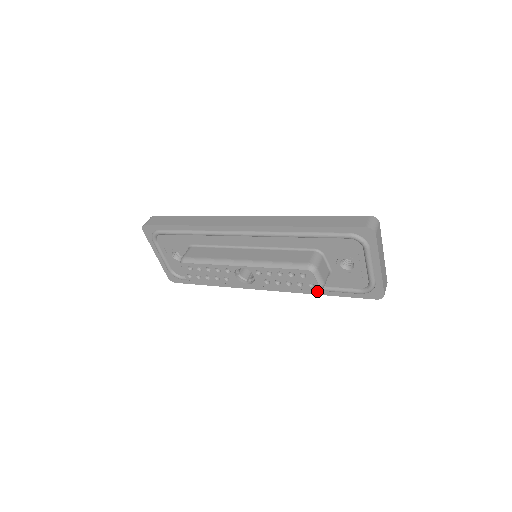
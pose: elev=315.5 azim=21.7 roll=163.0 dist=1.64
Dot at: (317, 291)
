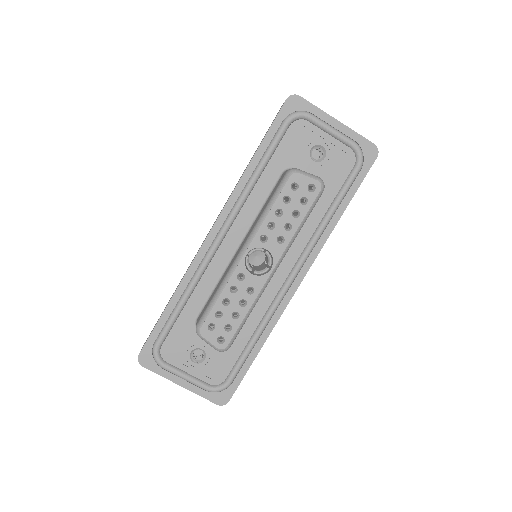
Dot at: (334, 217)
